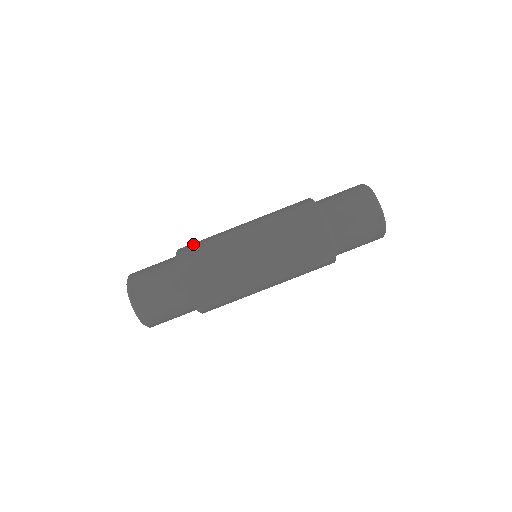
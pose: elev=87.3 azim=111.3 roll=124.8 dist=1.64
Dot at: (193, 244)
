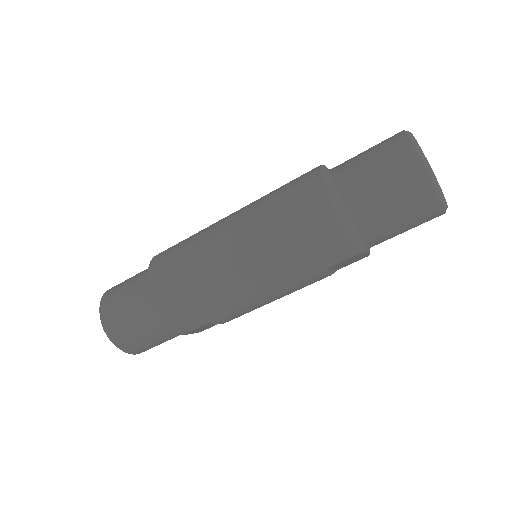
Dot at: (166, 270)
